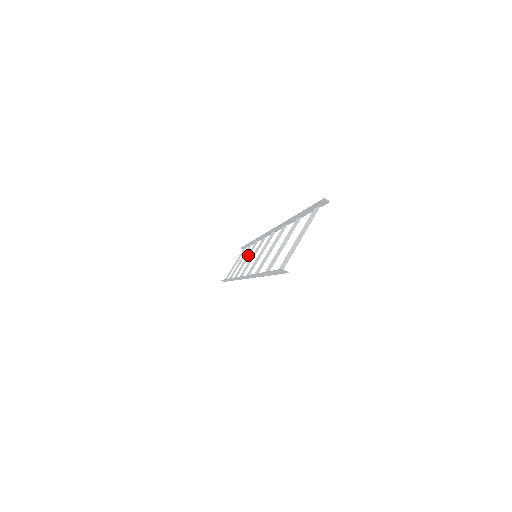
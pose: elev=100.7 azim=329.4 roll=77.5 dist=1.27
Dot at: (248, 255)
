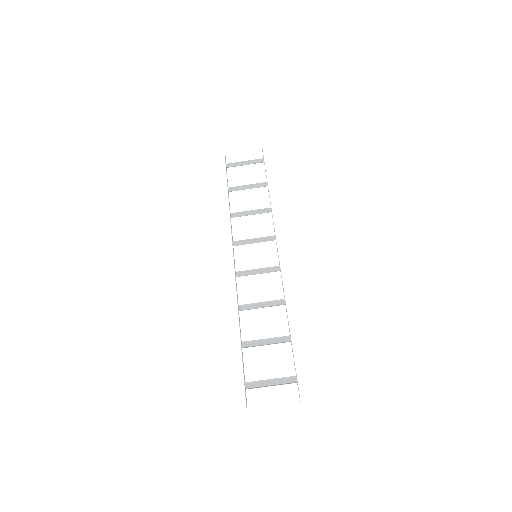
Dot at: occluded
